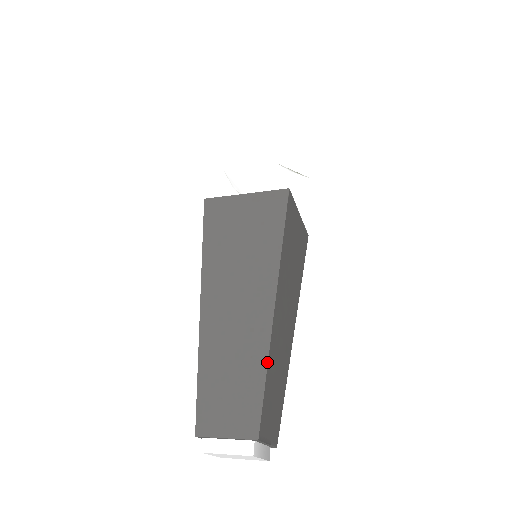
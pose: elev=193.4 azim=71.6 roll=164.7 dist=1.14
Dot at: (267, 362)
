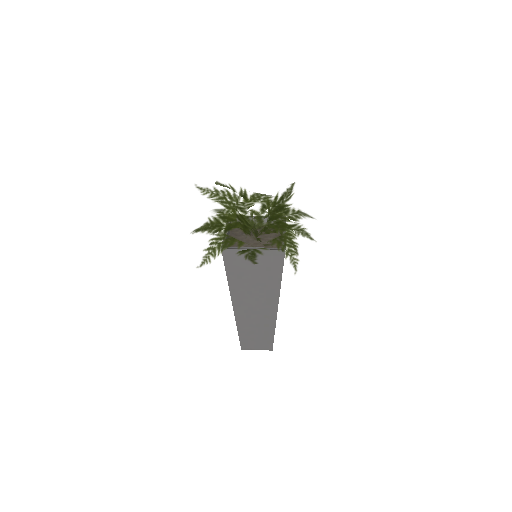
Dot at: occluded
